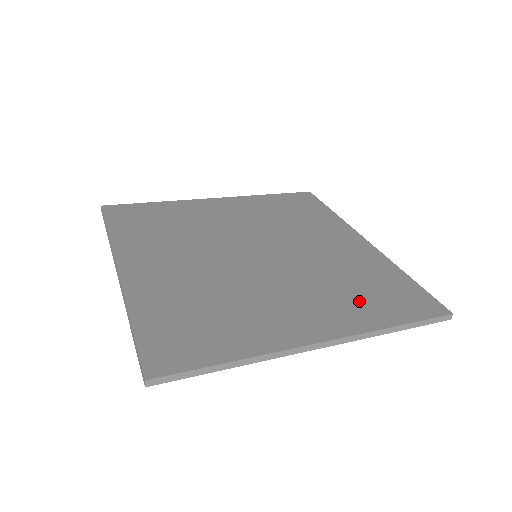
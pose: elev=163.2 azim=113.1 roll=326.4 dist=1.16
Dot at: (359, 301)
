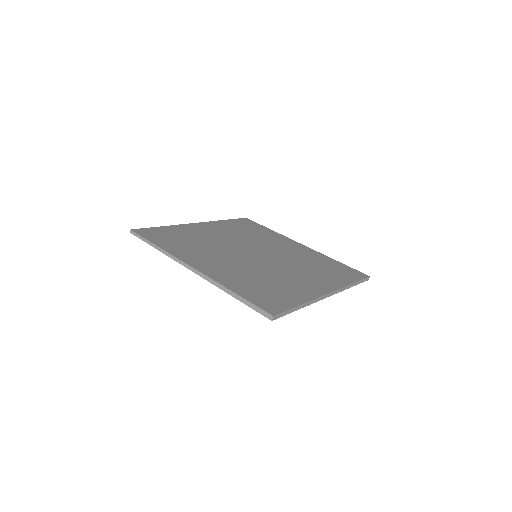
Dot at: (328, 274)
